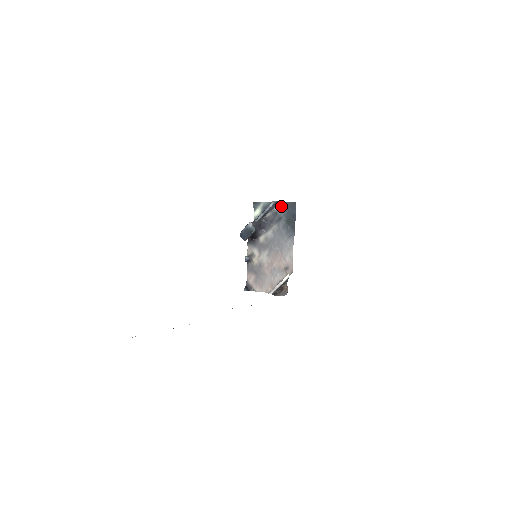
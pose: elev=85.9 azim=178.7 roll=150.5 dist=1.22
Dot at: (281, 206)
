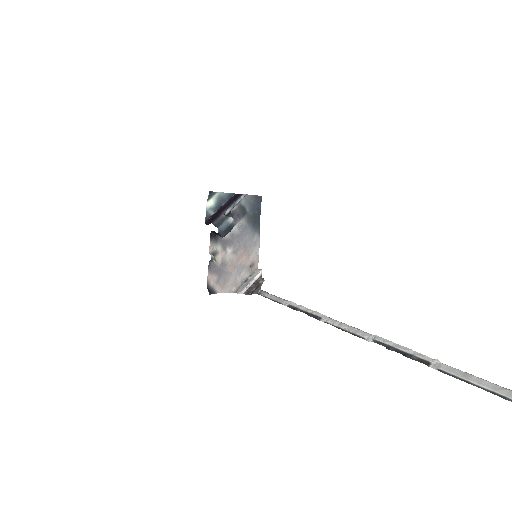
Dot at: (247, 199)
